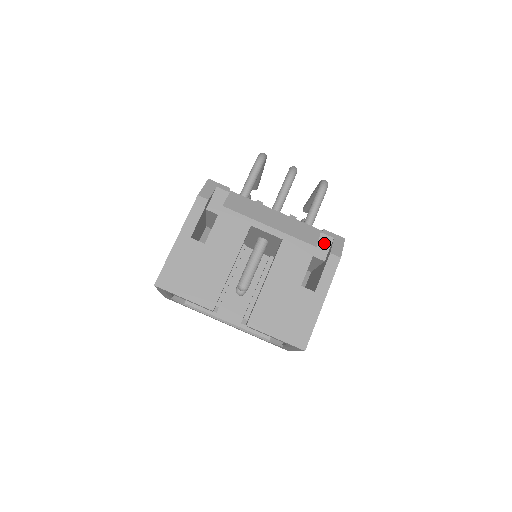
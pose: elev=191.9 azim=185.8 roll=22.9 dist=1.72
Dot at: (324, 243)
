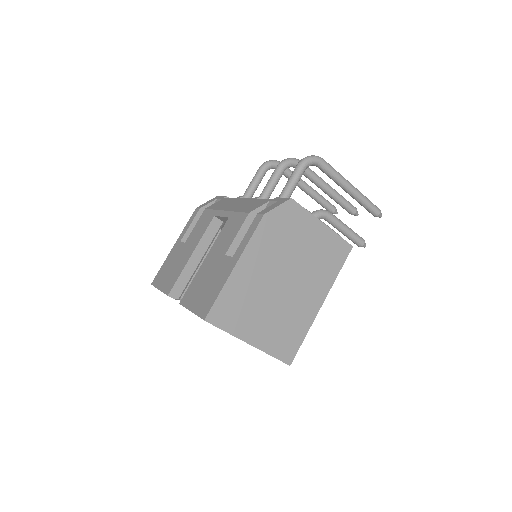
Dot at: occluded
